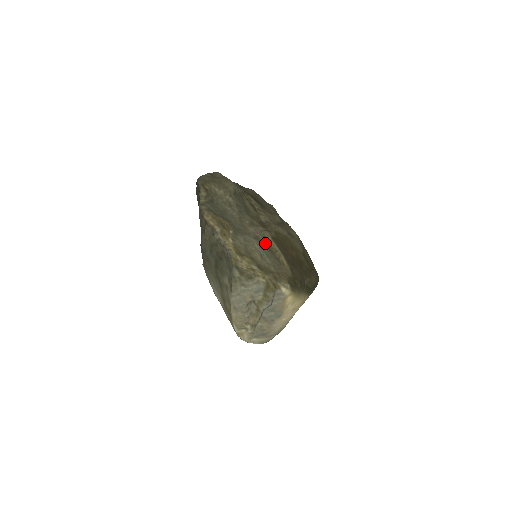
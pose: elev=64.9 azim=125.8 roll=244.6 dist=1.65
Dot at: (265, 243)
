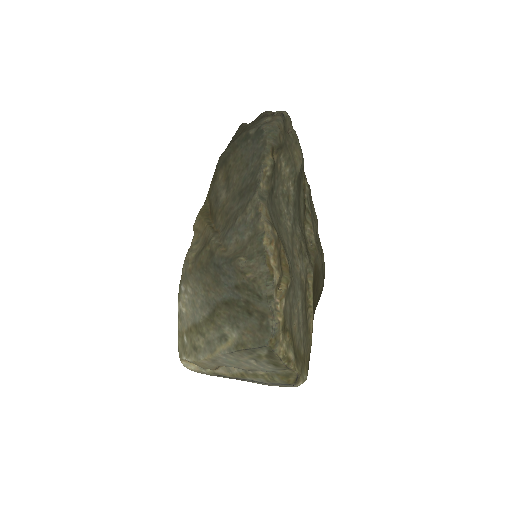
Dot at: (305, 294)
